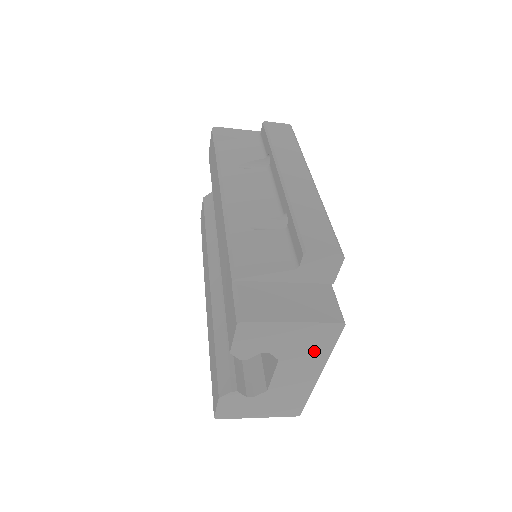
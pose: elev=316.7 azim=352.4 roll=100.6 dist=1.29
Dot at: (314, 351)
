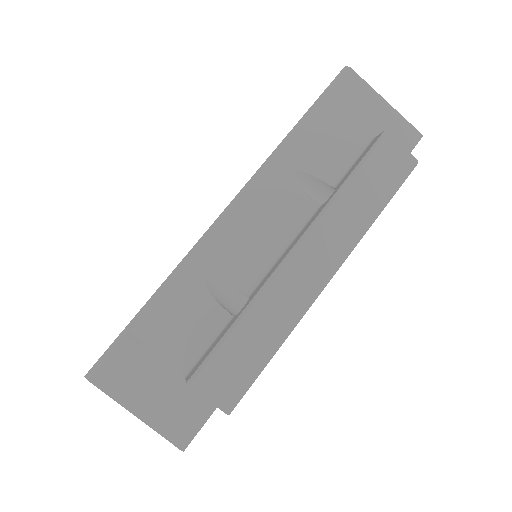
Dot at: occluded
